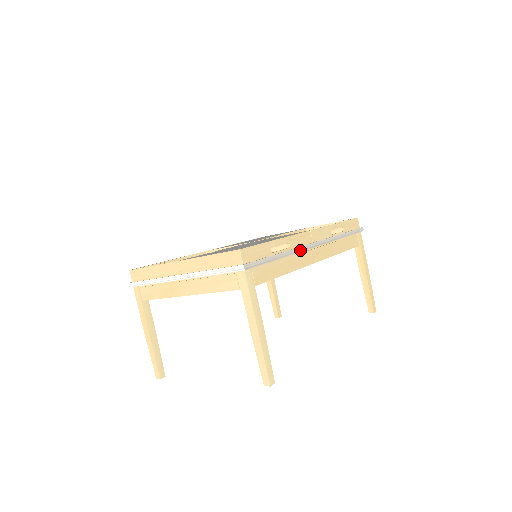
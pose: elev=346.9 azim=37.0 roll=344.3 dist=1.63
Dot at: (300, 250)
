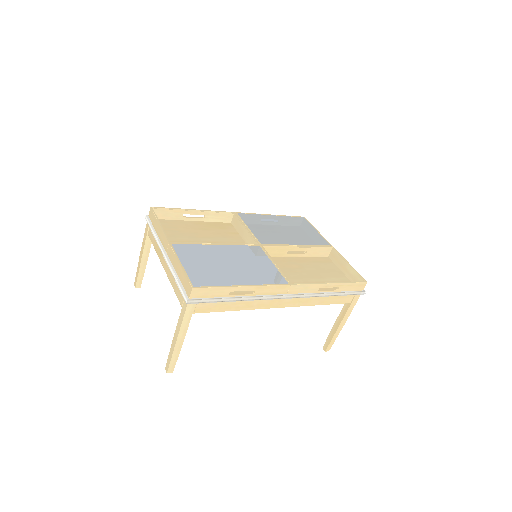
Dot at: (264, 299)
